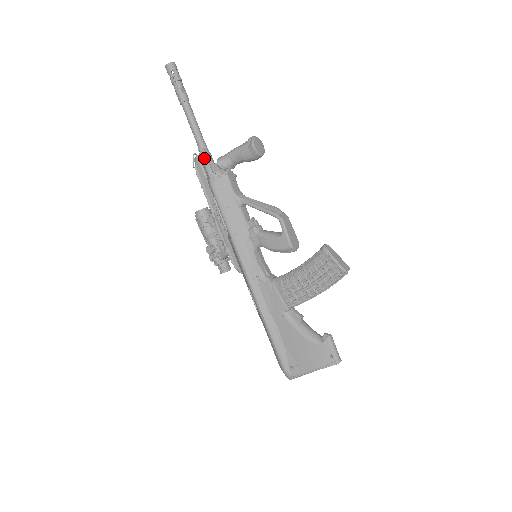
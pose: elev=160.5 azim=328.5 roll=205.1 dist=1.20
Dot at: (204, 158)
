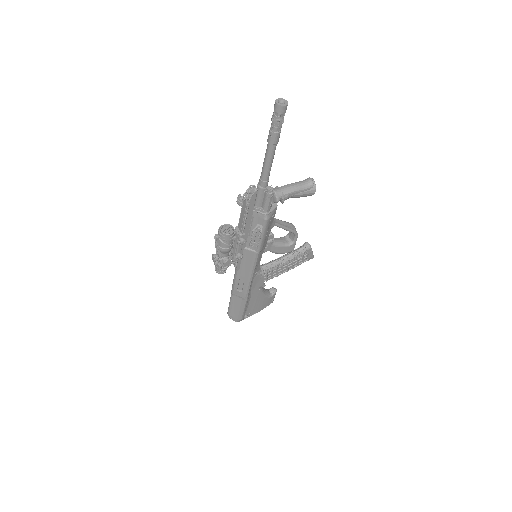
Dot at: occluded
